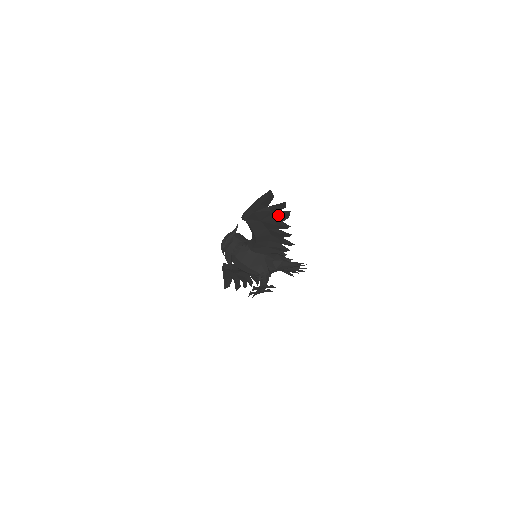
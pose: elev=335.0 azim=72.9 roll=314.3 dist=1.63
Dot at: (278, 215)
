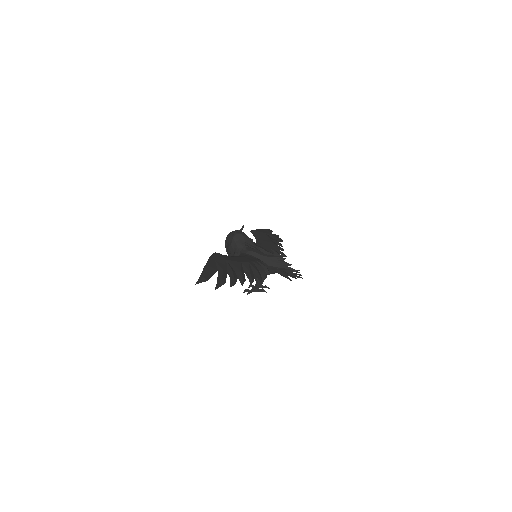
Dot at: (230, 275)
